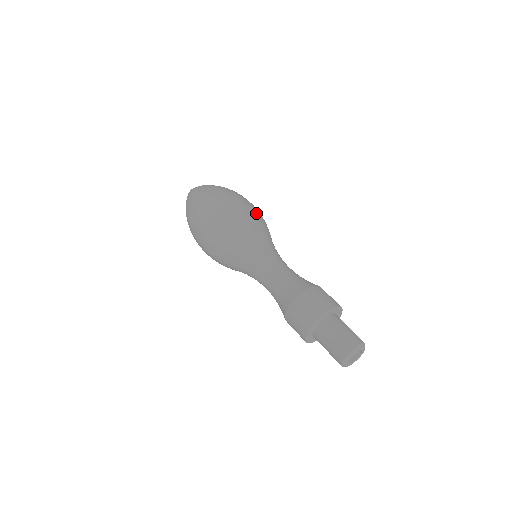
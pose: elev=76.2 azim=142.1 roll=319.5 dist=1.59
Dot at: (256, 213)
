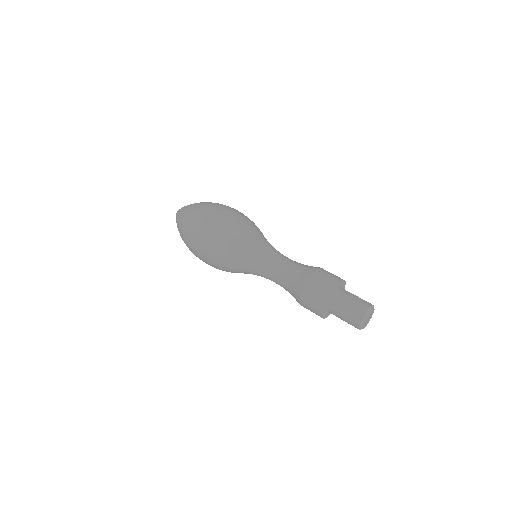
Dot at: (248, 218)
